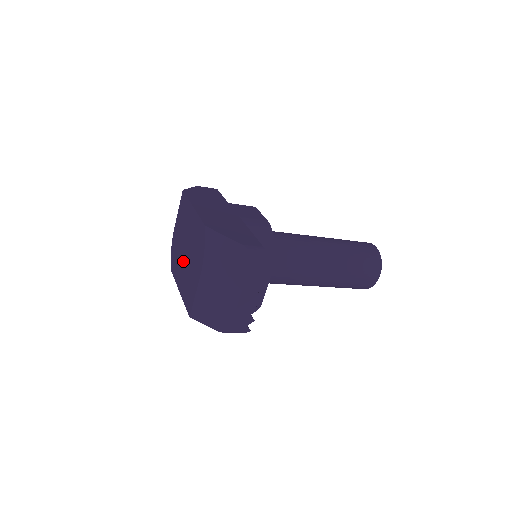
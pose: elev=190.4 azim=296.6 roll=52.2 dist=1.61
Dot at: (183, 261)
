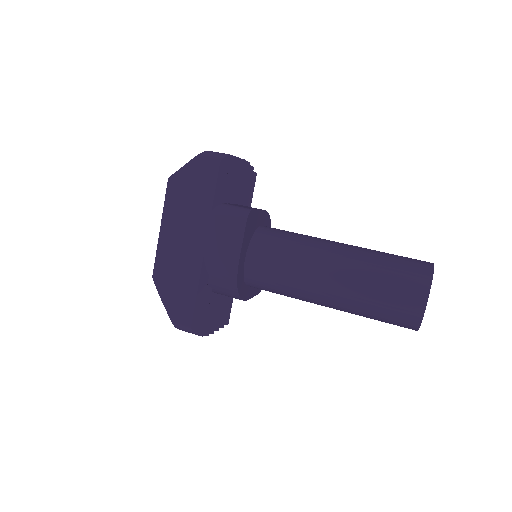
Dot at: occluded
